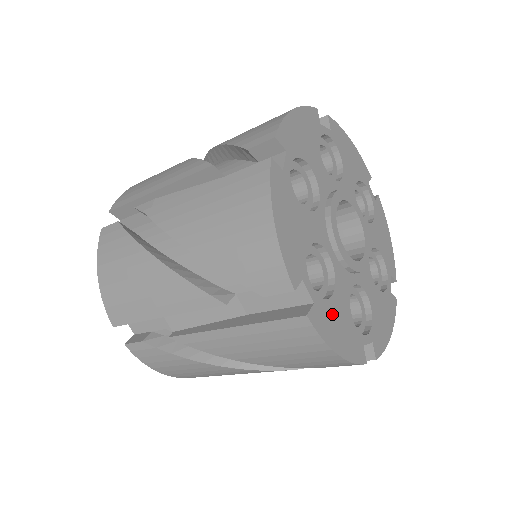
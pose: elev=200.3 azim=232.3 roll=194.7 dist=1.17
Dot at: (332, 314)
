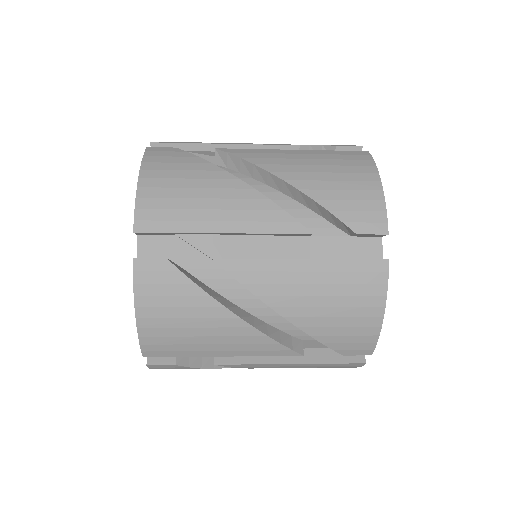
Dot at: occluded
